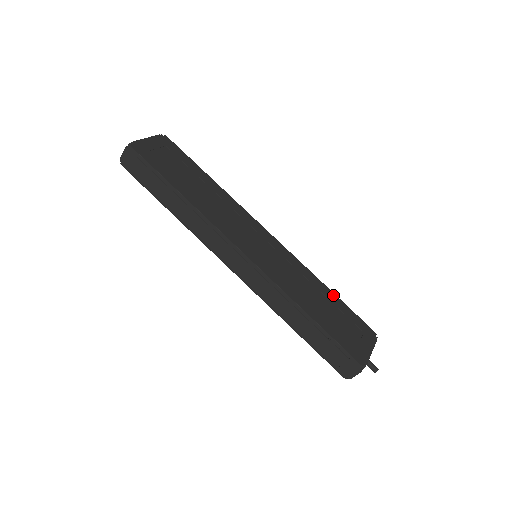
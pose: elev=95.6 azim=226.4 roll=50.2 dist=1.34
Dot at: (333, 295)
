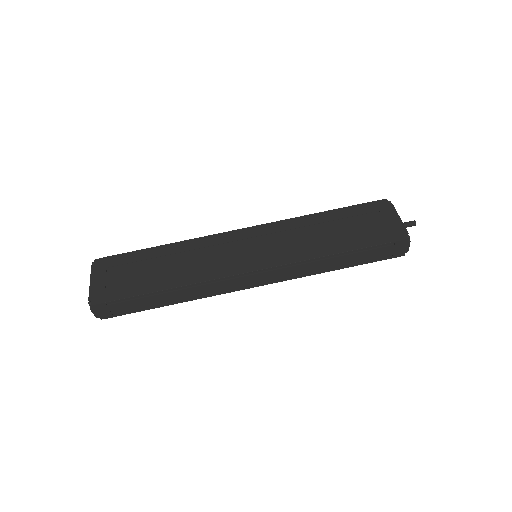
Dot at: (331, 213)
